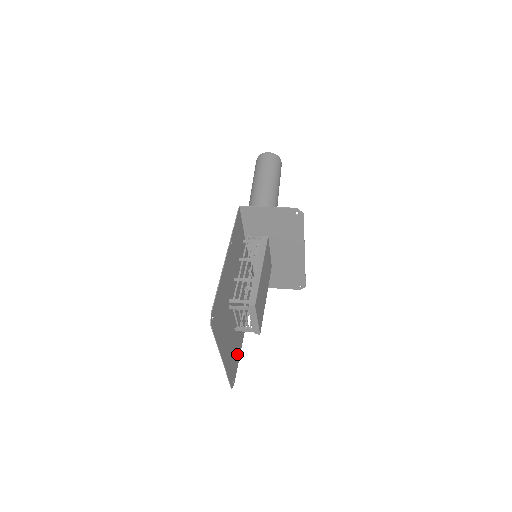
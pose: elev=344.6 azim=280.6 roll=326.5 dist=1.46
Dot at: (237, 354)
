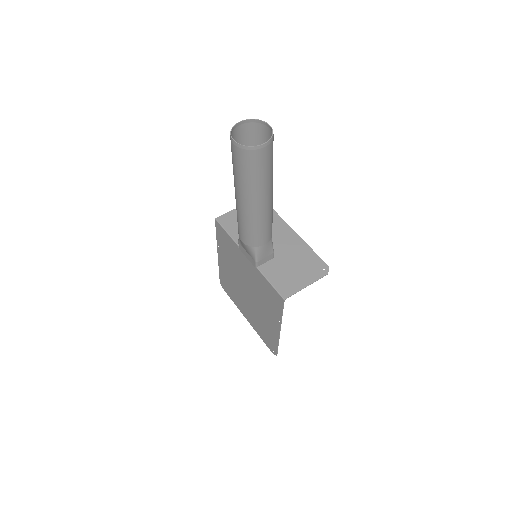
Dot at: (224, 276)
